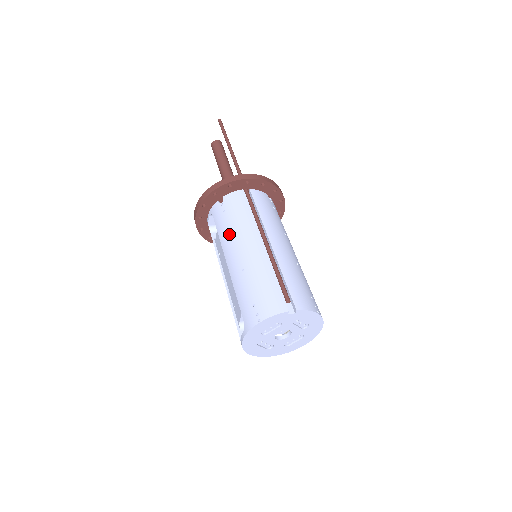
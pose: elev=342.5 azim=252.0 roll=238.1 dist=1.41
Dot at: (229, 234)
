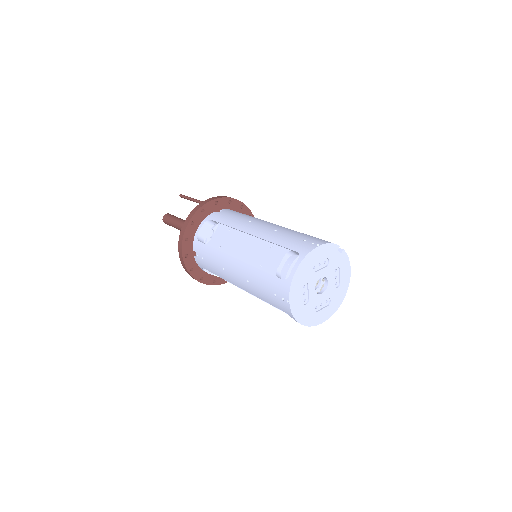
Dot at: (243, 220)
